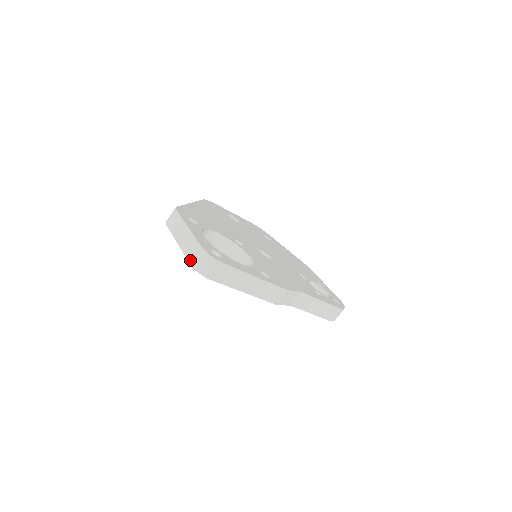
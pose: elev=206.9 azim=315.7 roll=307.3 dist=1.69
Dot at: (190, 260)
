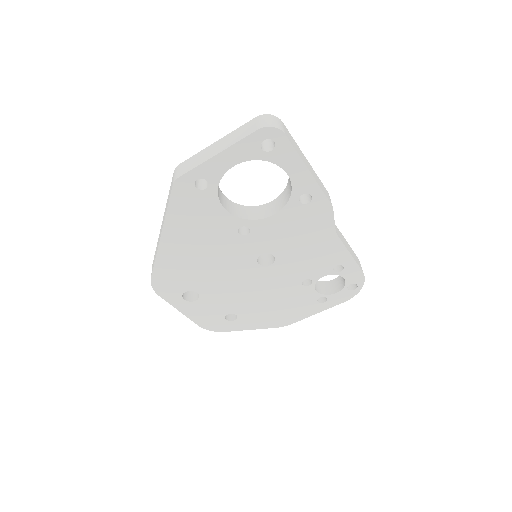
Dot at: (252, 130)
